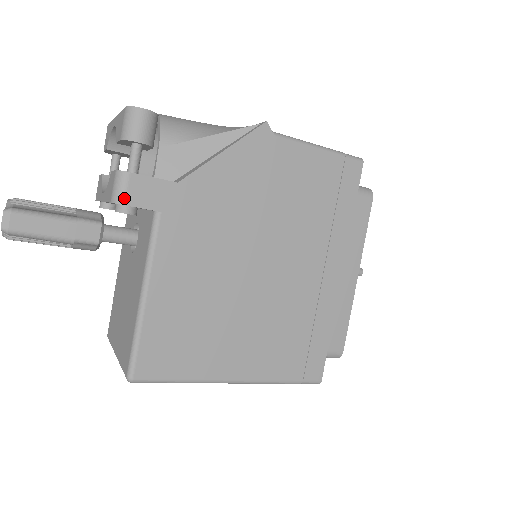
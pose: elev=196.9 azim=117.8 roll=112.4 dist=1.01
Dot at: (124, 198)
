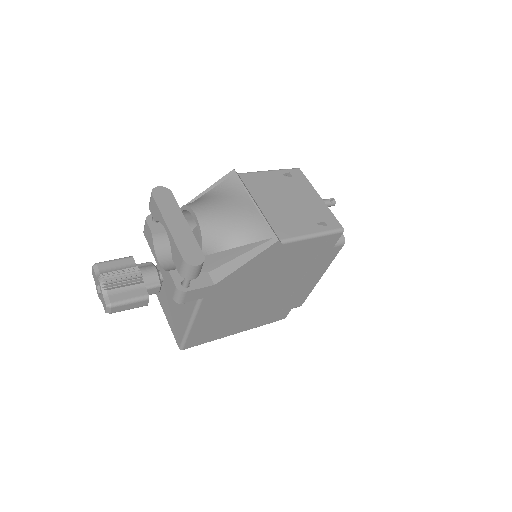
Dot at: (182, 301)
